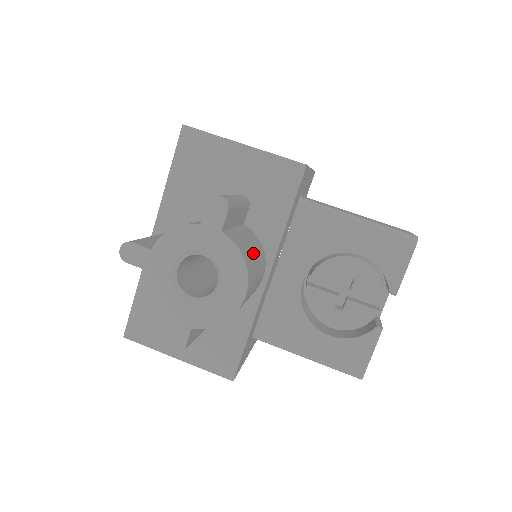
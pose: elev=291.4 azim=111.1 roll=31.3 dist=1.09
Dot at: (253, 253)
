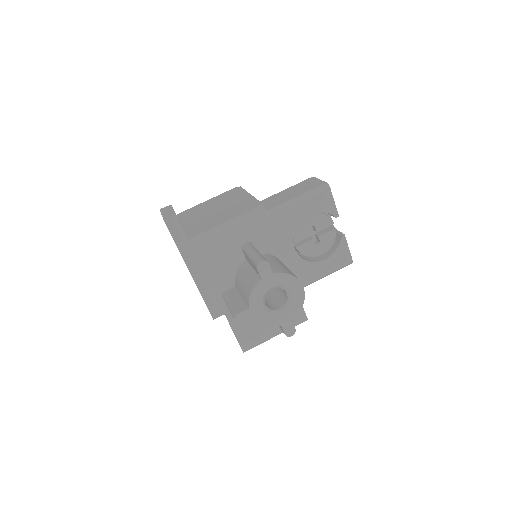
Dot at: (283, 266)
